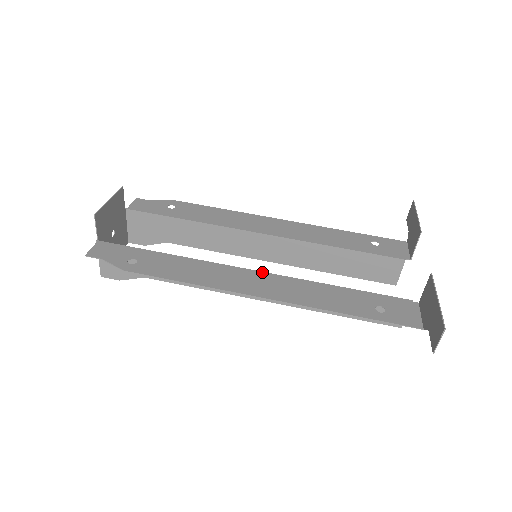
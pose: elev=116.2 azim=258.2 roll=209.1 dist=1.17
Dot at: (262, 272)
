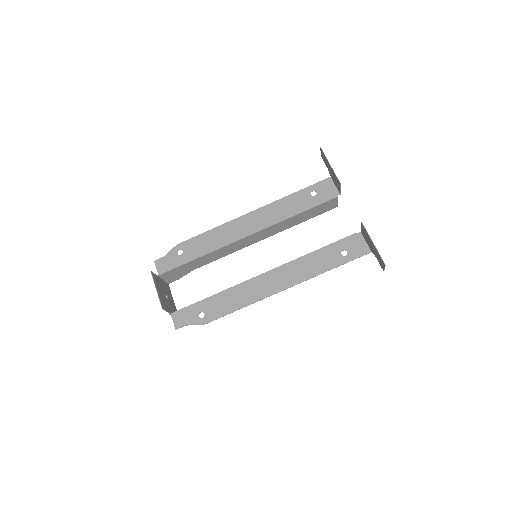
Dot at: (270, 271)
